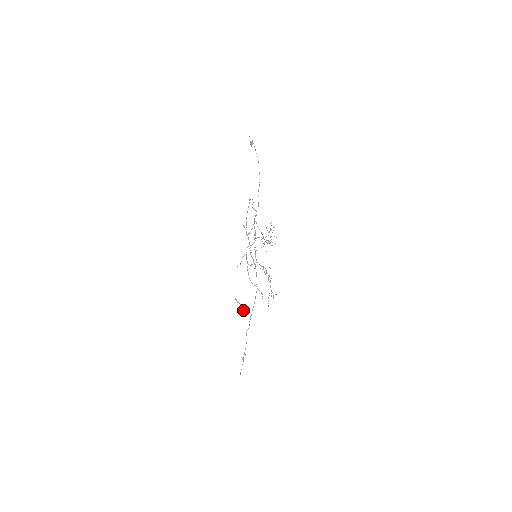
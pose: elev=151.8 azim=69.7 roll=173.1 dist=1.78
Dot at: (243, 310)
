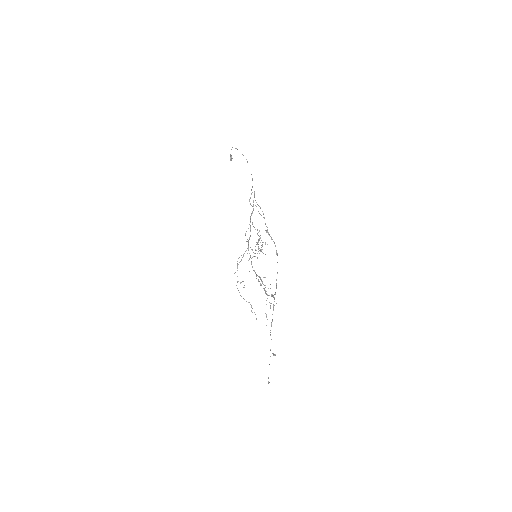
Dot at: occluded
